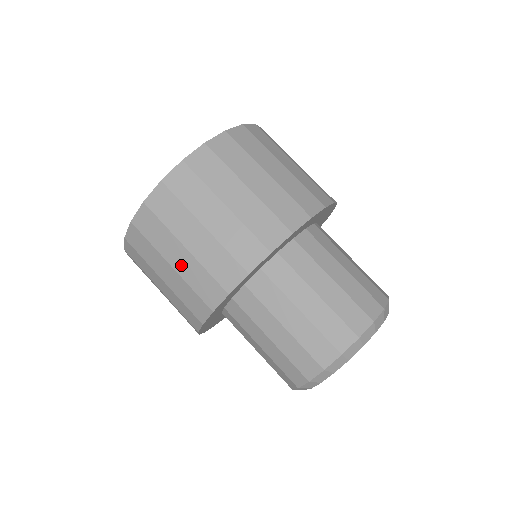
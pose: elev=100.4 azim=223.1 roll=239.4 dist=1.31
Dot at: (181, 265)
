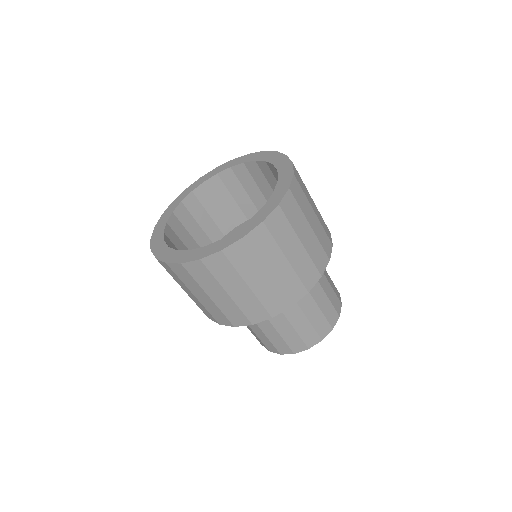
Dot at: (219, 300)
